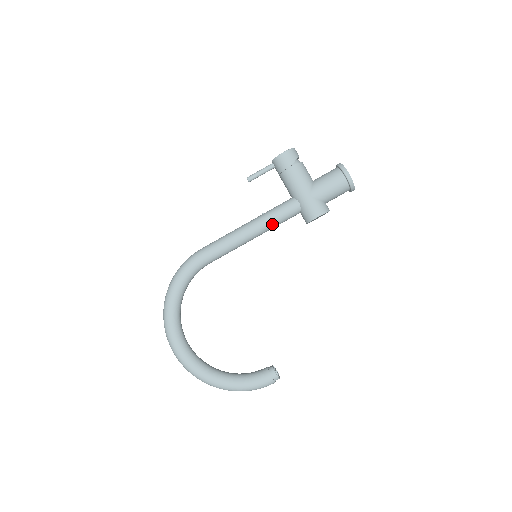
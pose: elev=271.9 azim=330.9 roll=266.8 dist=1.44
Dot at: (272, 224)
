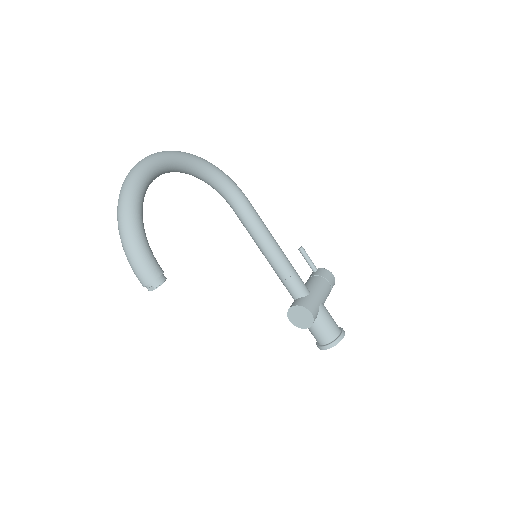
Dot at: (287, 269)
